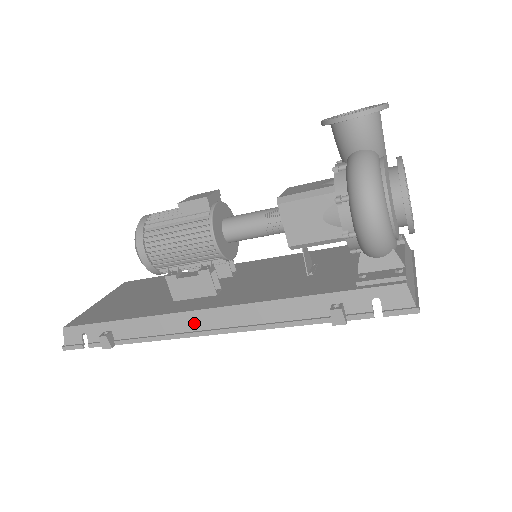
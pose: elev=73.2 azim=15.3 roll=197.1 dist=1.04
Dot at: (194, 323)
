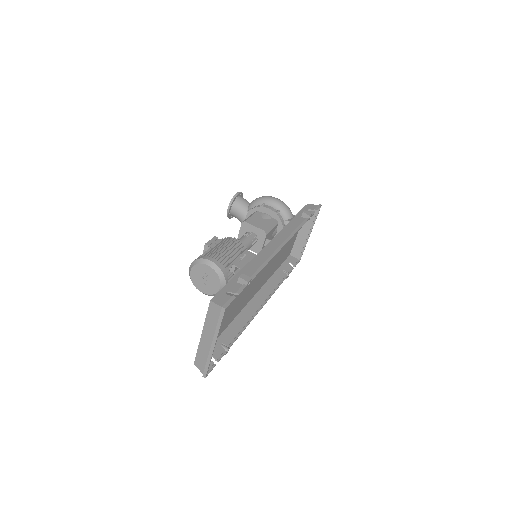
Dot at: (271, 249)
